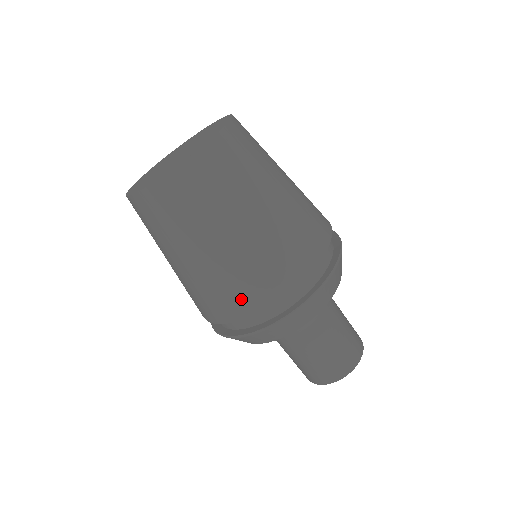
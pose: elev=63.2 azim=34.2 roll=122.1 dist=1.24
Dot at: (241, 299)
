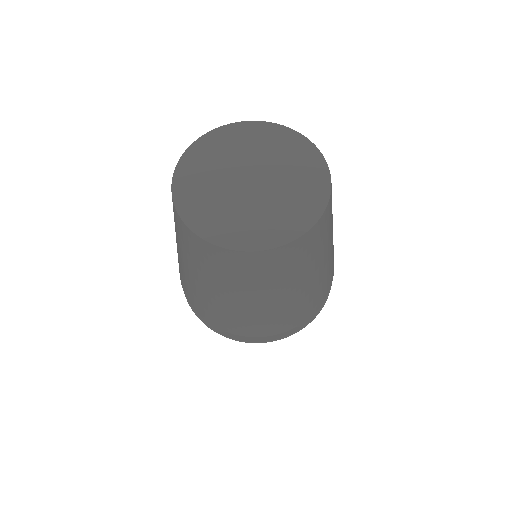
Dot at: (202, 310)
